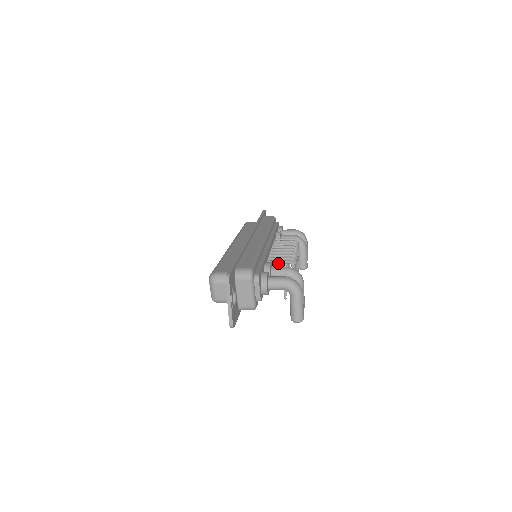
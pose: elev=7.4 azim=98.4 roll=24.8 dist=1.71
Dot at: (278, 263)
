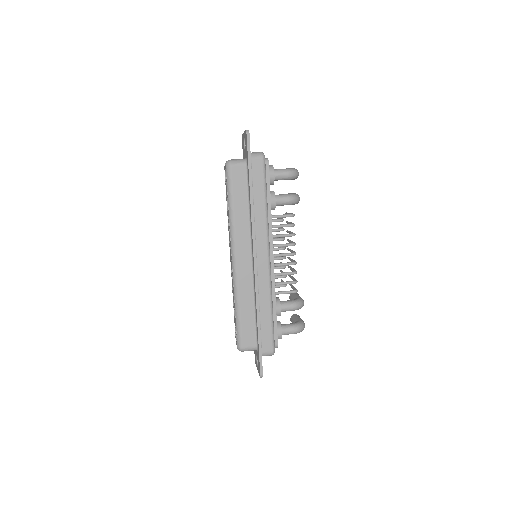
Dot at: occluded
